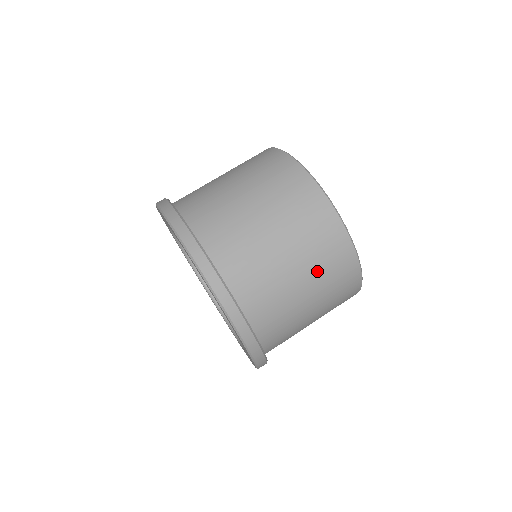
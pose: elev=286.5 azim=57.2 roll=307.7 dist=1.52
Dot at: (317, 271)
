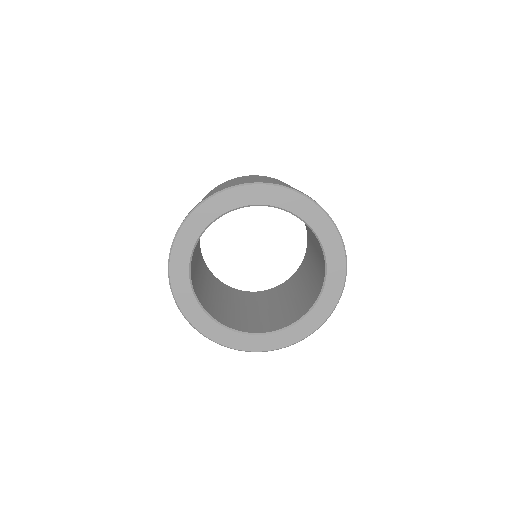
Dot at: occluded
